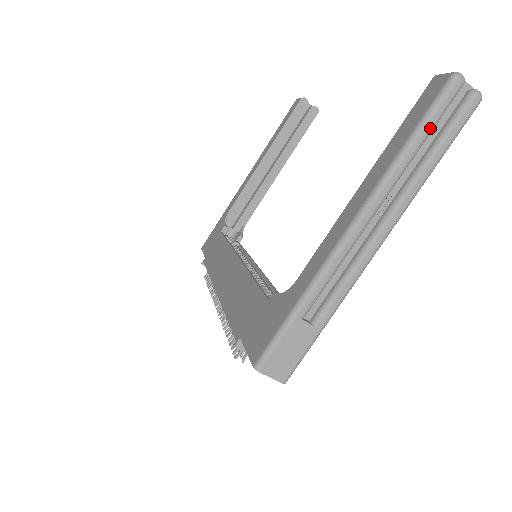
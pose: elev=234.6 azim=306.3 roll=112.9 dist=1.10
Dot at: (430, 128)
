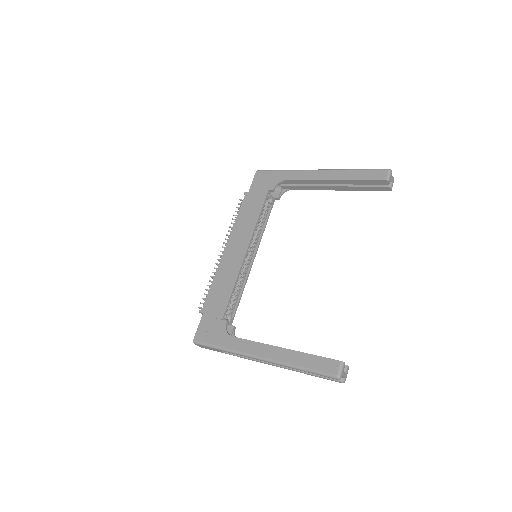
Dot at: (313, 373)
